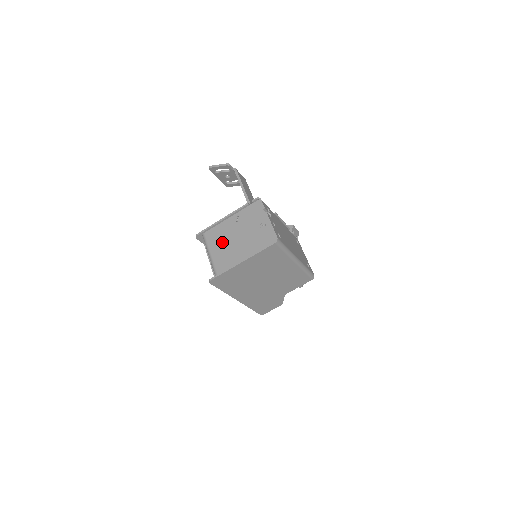
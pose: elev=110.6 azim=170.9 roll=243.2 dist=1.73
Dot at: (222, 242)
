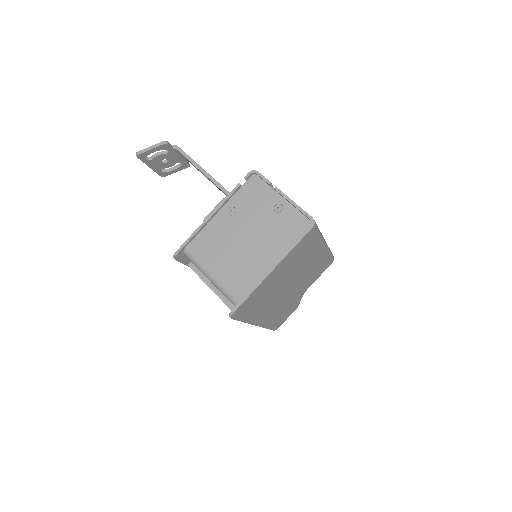
Dot at: (223, 252)
